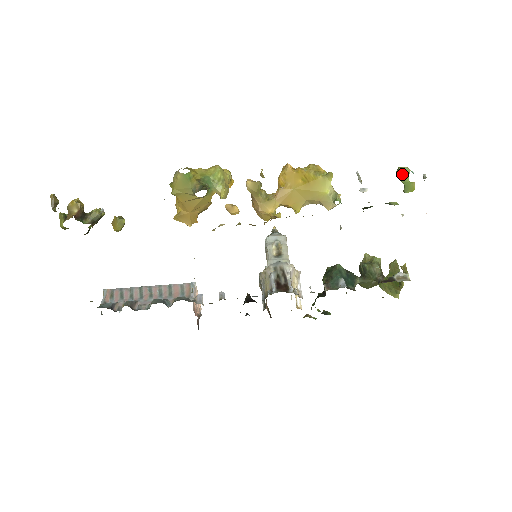
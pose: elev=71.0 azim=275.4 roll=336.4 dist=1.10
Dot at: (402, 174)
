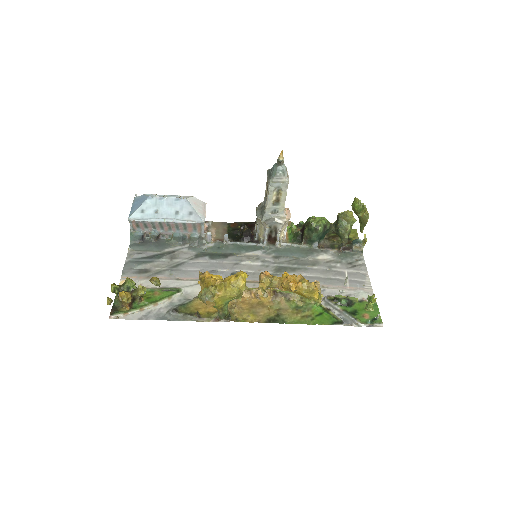
Dot at: (367, 309)
